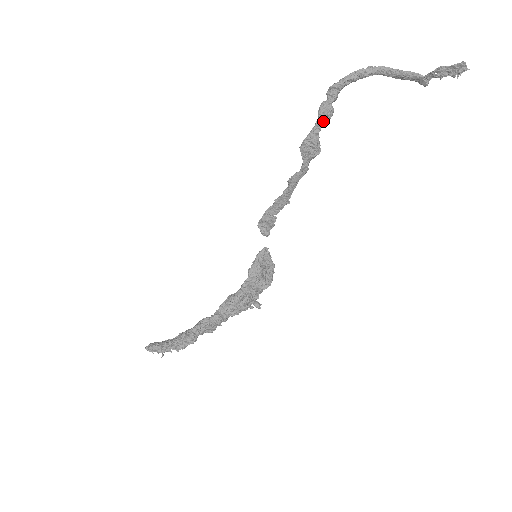
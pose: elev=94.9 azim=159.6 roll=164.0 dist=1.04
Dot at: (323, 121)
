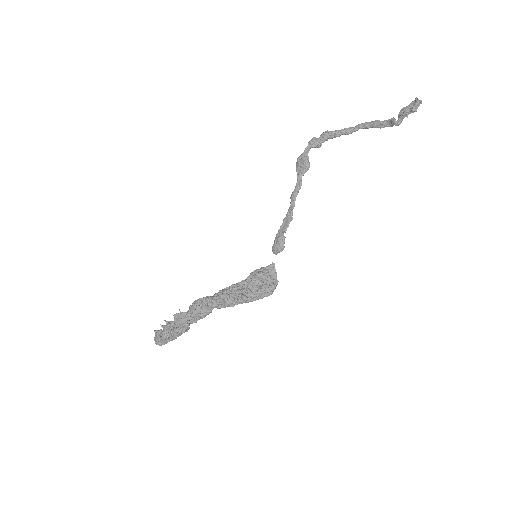
Dot at: (311, 146)
